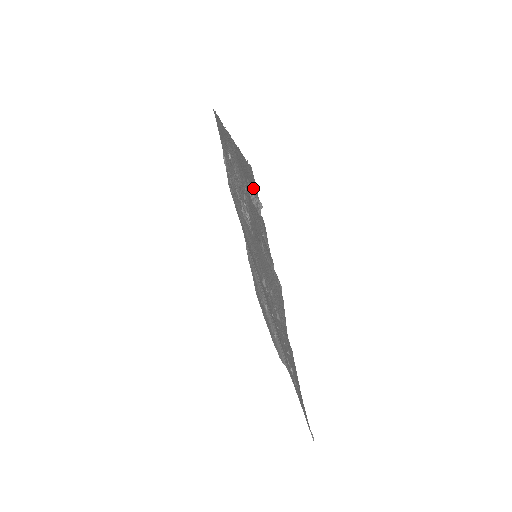
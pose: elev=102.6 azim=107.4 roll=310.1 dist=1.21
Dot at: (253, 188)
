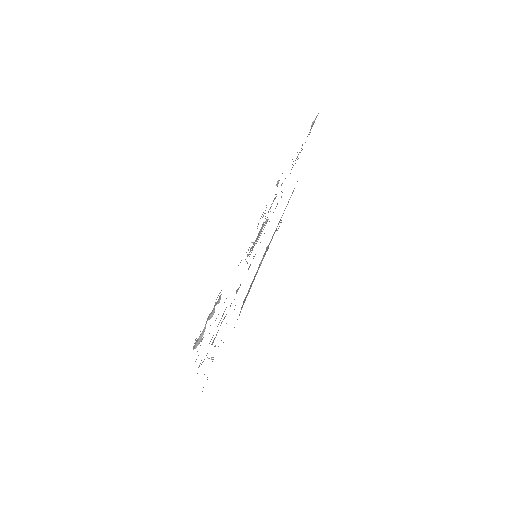
Dot at: occluded
